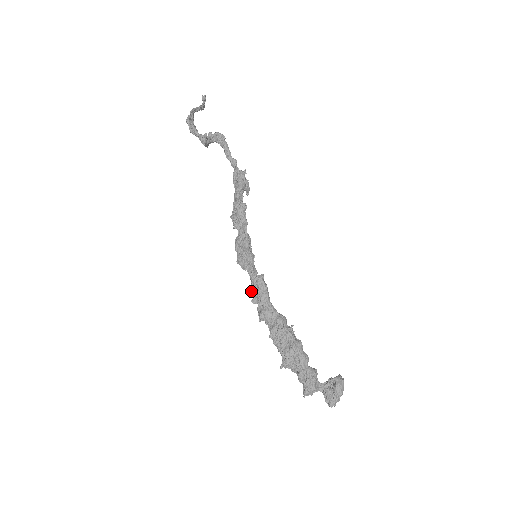
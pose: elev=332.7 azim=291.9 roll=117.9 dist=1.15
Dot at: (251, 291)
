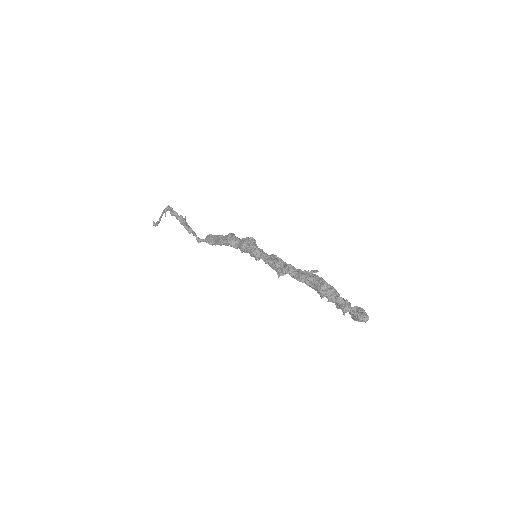
Dot at: (269, 260)
